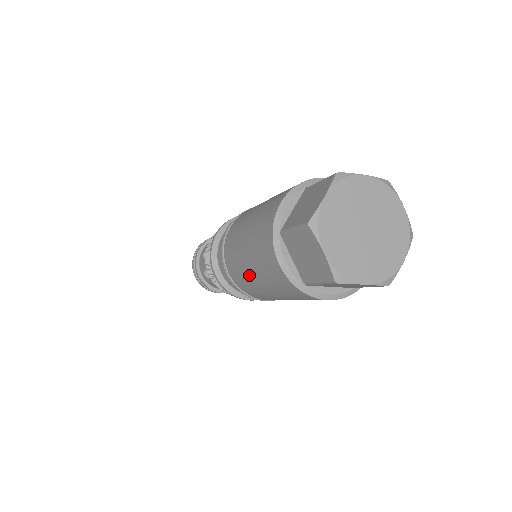
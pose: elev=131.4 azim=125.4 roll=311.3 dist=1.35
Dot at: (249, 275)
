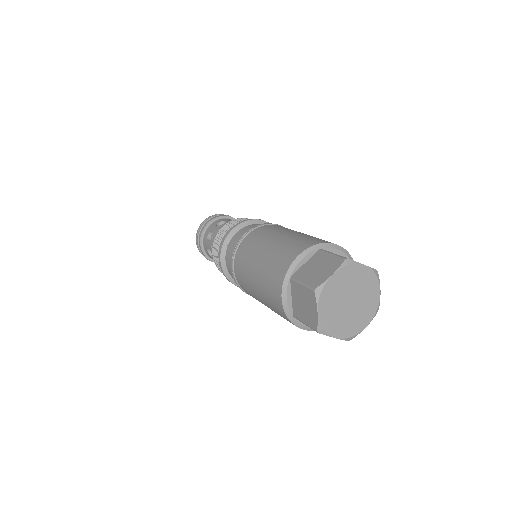
Dot at: occluded
